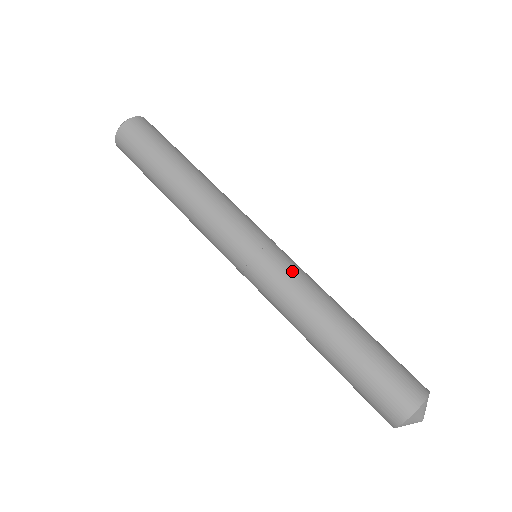
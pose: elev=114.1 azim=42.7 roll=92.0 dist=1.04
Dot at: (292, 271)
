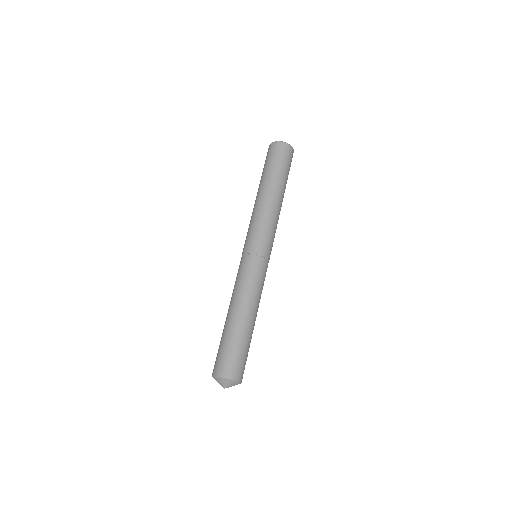
Dot at: (263, 280)
